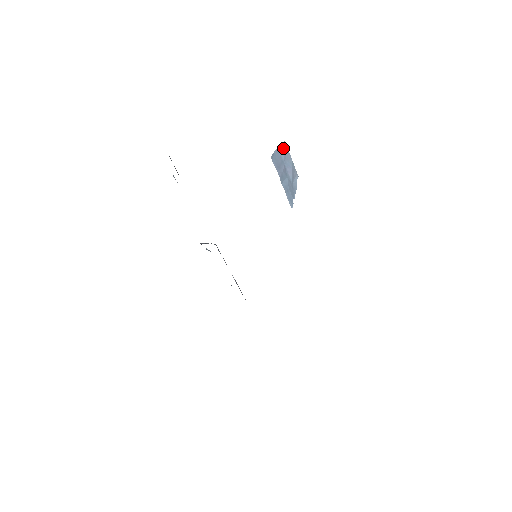
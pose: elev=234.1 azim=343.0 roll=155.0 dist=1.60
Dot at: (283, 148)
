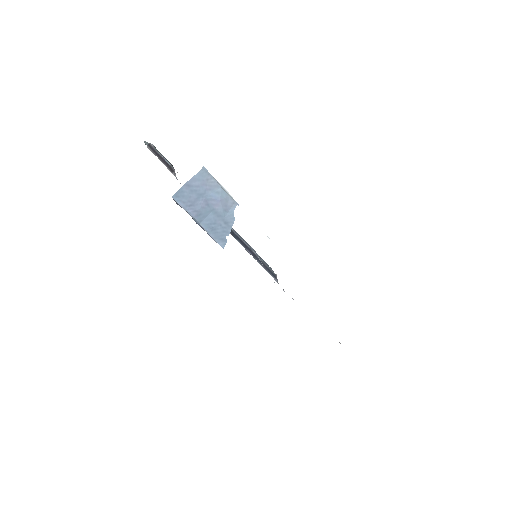
Dot at: (199, 178)
